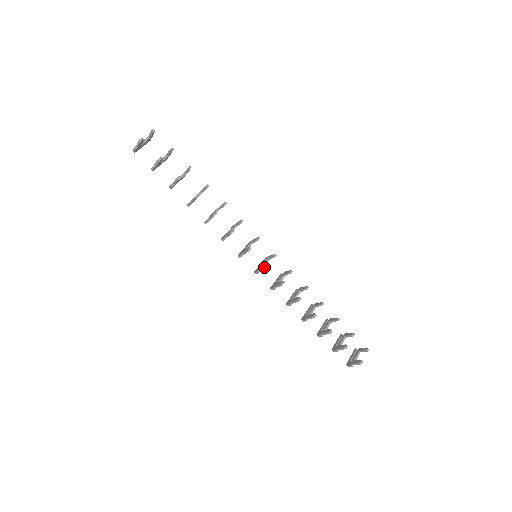
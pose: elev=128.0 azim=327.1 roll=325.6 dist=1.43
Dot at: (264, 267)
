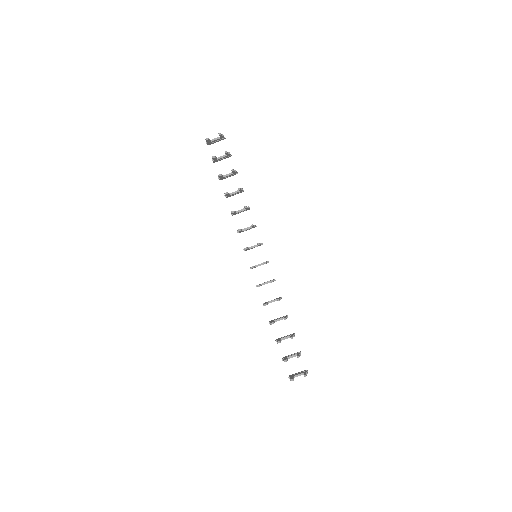
Dot at: (250, 267)
